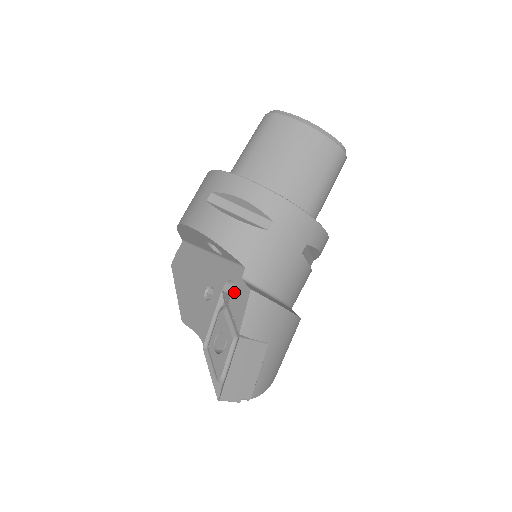
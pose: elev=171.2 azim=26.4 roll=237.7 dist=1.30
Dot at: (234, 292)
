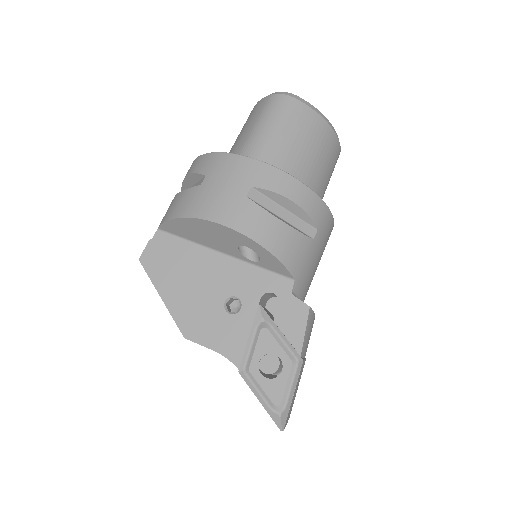
Dot at: (282, 308)
